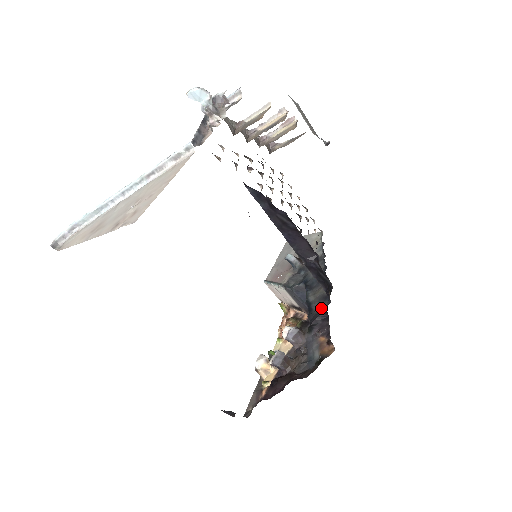
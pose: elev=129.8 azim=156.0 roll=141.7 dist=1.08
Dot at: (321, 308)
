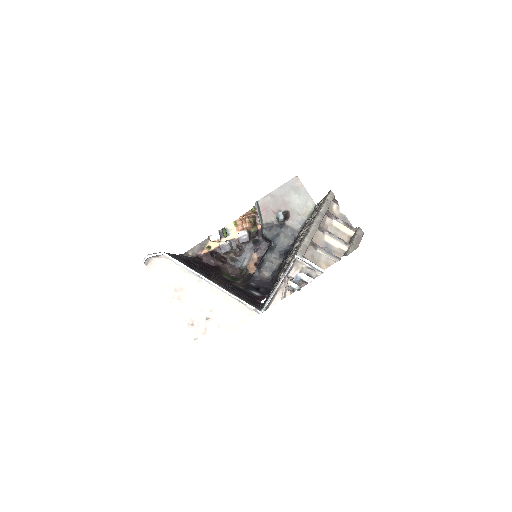
Dot at: (265, 275)
